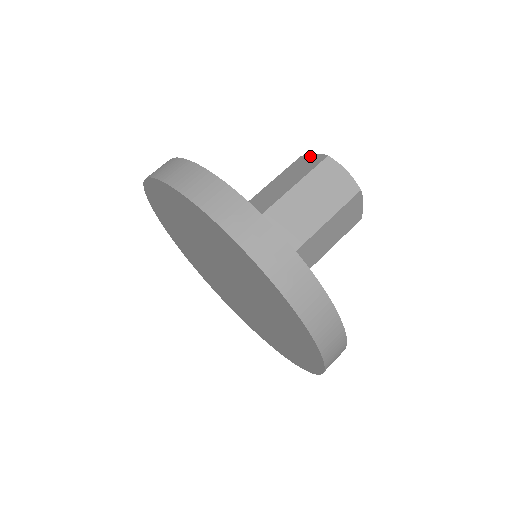
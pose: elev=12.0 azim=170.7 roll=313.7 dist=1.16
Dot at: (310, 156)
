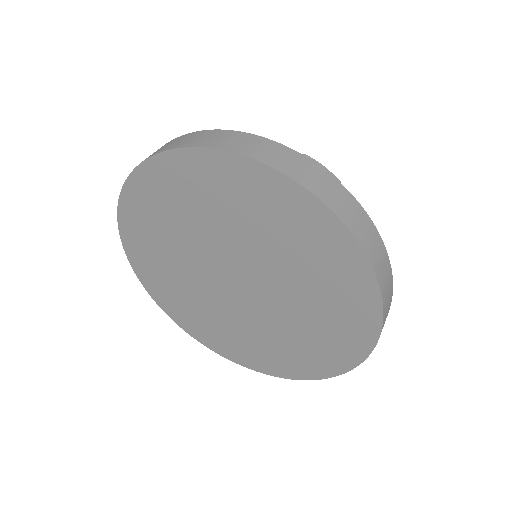
Dot at: occluded
